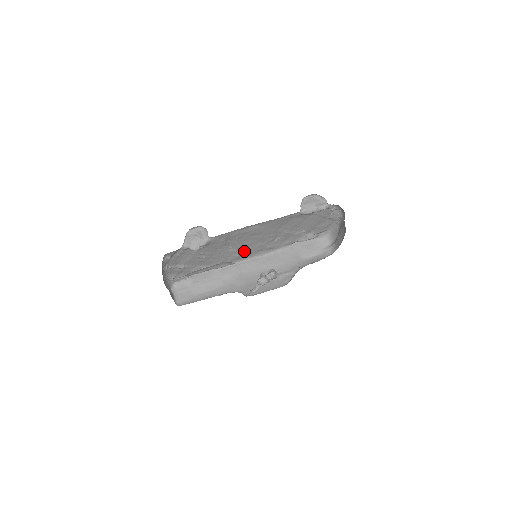
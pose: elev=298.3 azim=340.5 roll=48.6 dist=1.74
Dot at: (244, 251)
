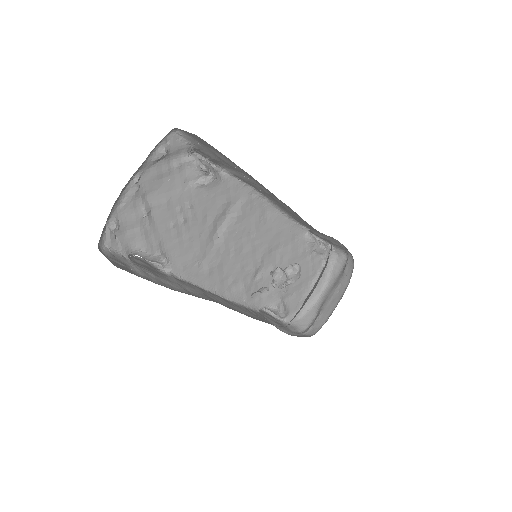
Dot at: (220, 264)
